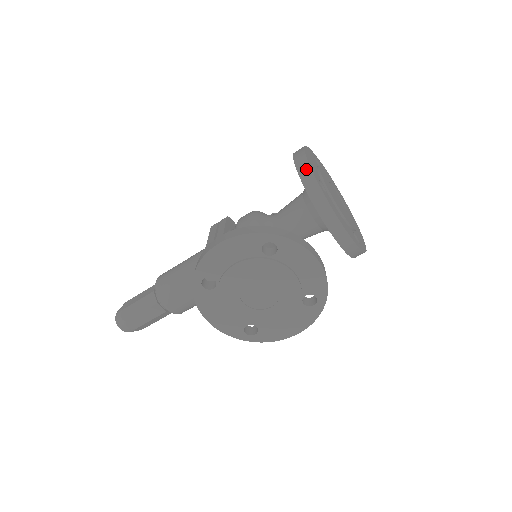
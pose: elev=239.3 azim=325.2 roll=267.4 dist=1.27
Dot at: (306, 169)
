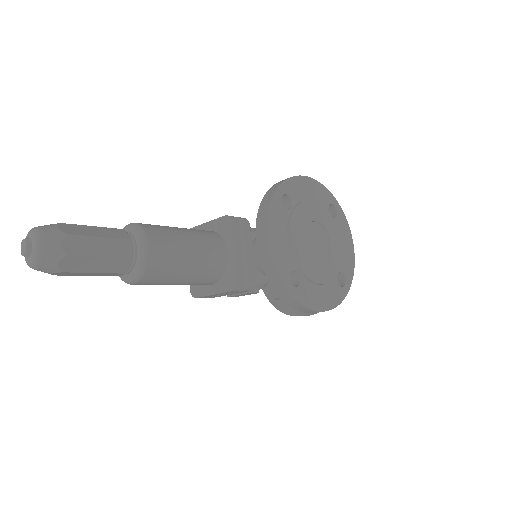
Dot at: occluded
